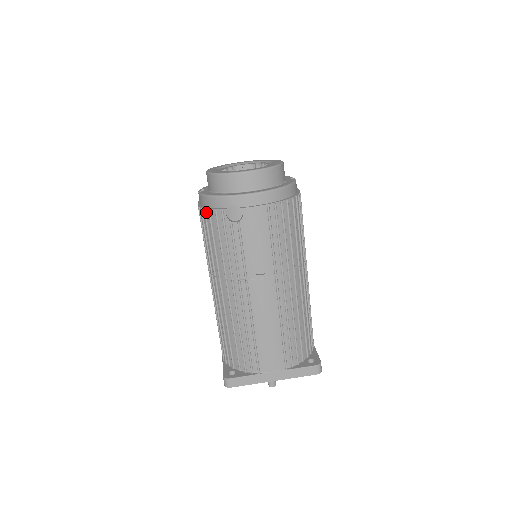
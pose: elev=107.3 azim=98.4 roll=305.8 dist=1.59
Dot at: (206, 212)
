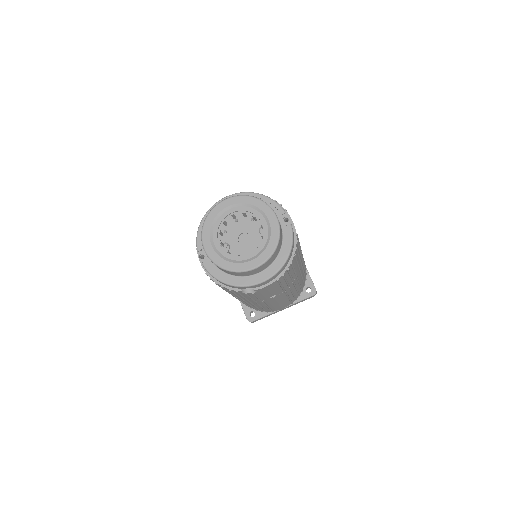
Dot at: (218, 284)
